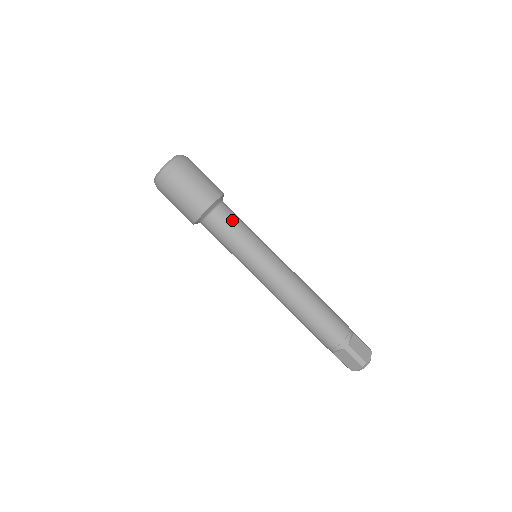
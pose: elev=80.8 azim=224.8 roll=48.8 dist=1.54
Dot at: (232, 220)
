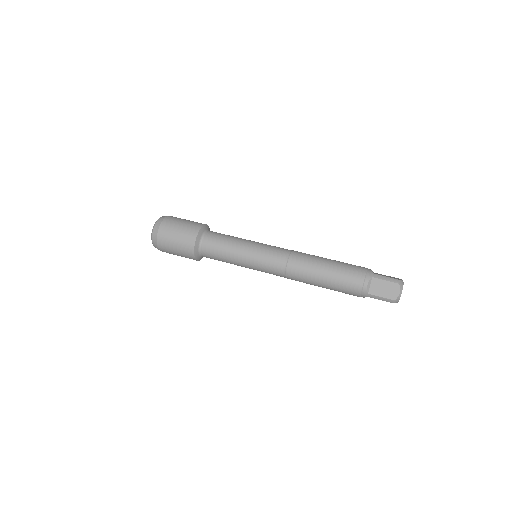
Dot at: (223, 234)
